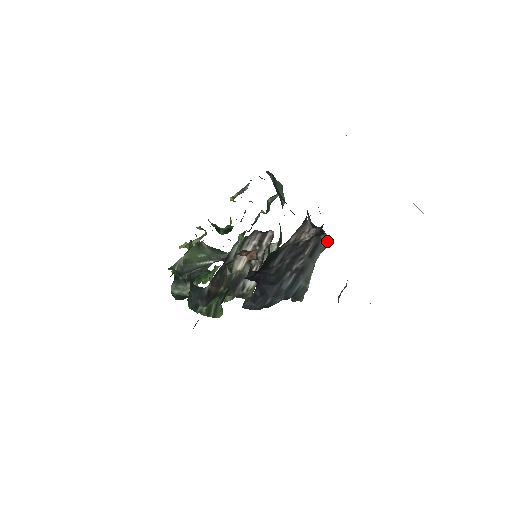
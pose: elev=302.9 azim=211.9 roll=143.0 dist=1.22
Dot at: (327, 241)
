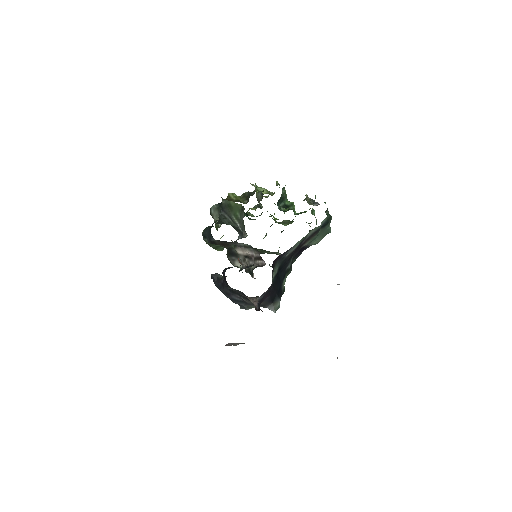
Dot at: (272, 309)
